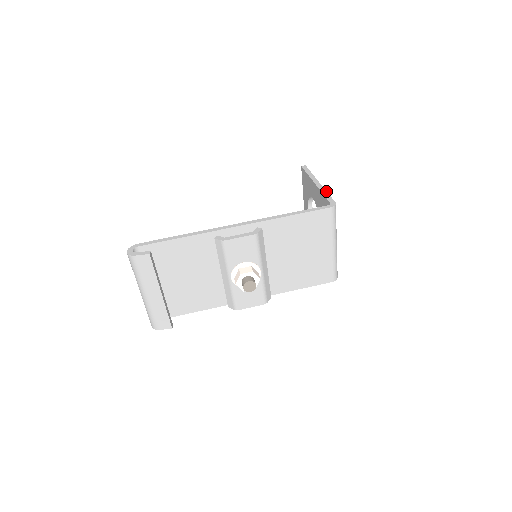
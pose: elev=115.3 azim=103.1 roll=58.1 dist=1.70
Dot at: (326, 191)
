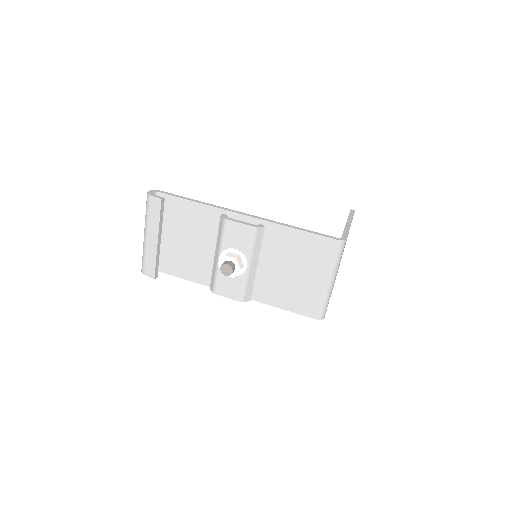
Dot at: occluded
